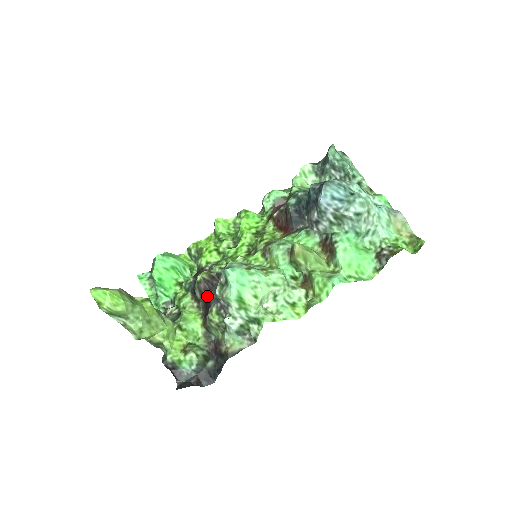
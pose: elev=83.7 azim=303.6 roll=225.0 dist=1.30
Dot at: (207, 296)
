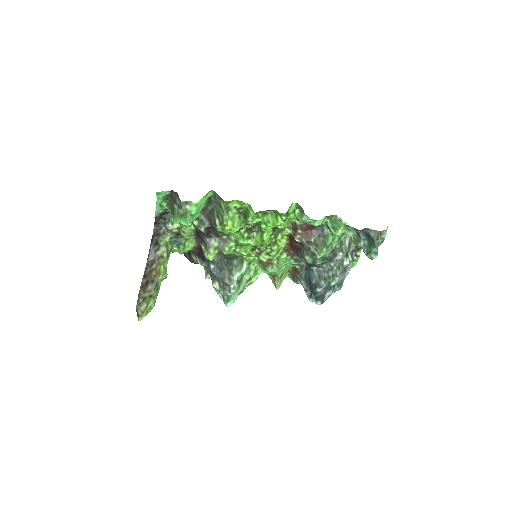
Dot at: occluded
